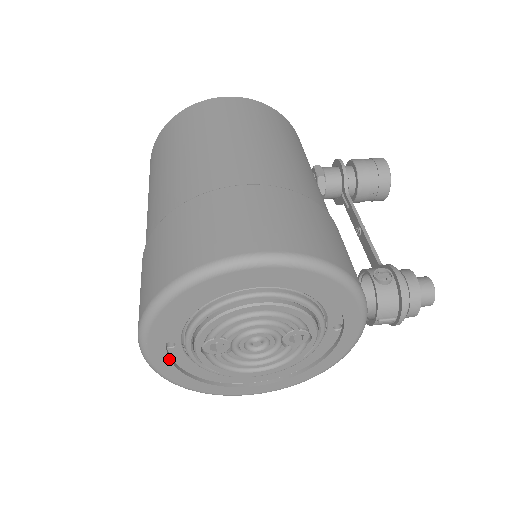
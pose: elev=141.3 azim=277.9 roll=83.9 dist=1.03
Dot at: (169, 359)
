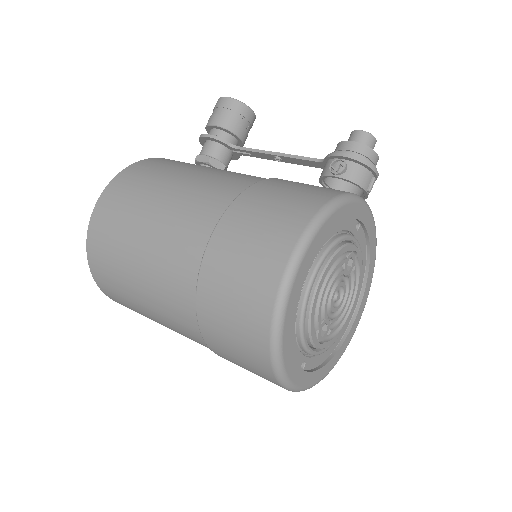
Dot at: (311, 372)
